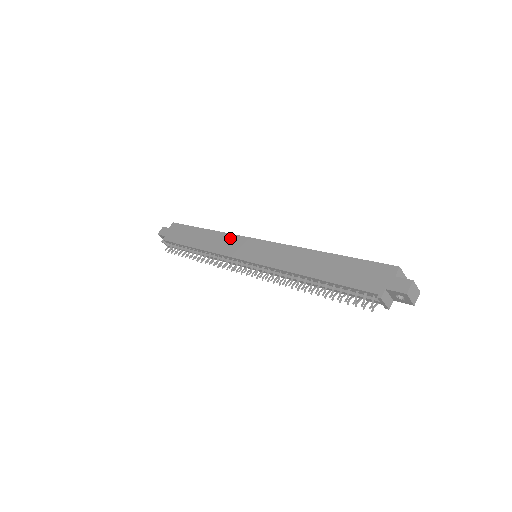
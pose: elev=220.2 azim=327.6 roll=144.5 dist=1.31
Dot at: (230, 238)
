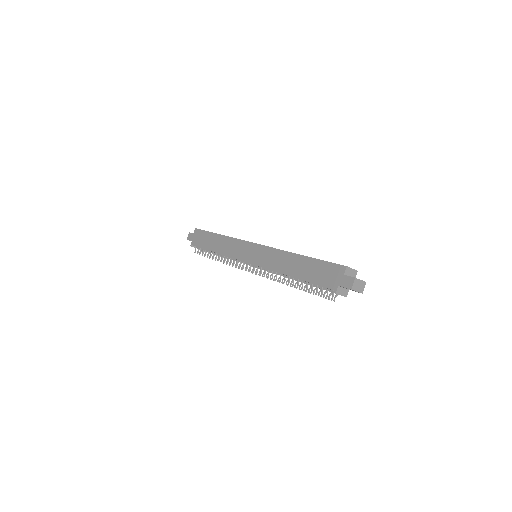
Dot at: (235, 242)
